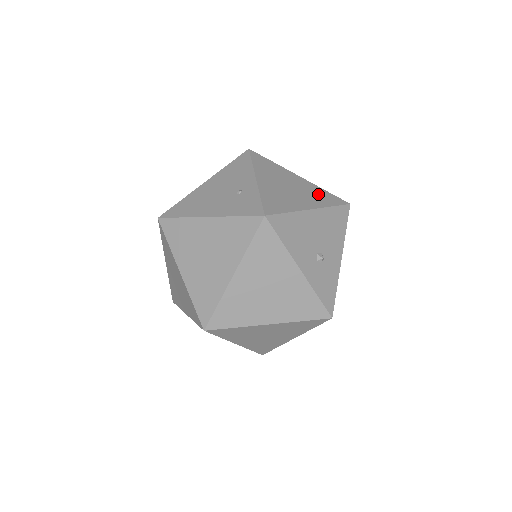
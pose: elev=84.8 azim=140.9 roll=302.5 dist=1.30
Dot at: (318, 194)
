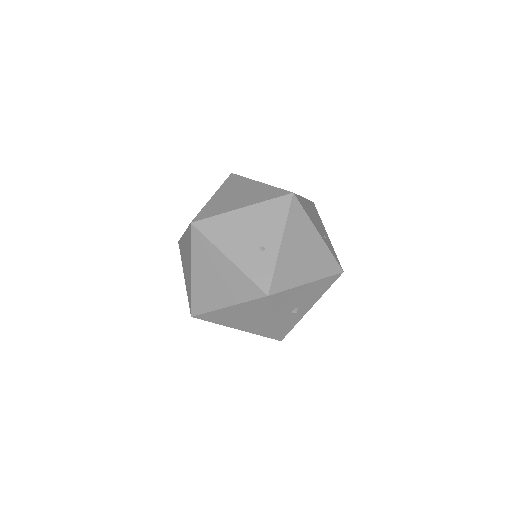
Dot at: (323, 261)
